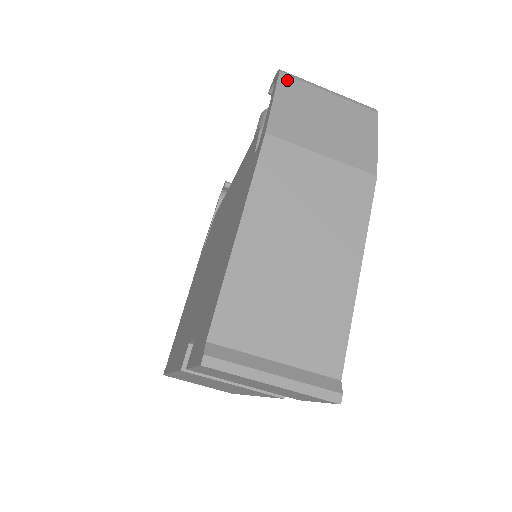
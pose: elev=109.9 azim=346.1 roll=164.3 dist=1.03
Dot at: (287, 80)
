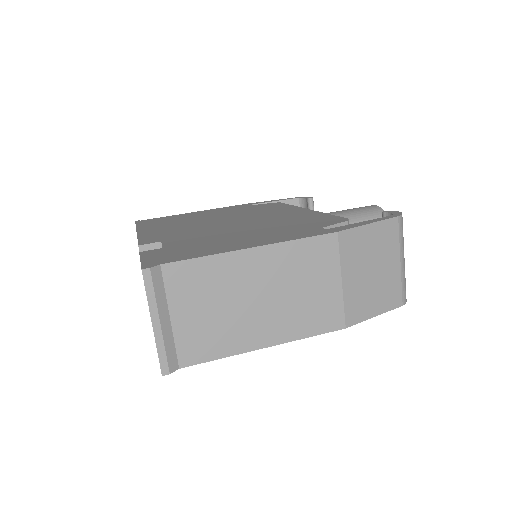
Dot at: (394, 225)
